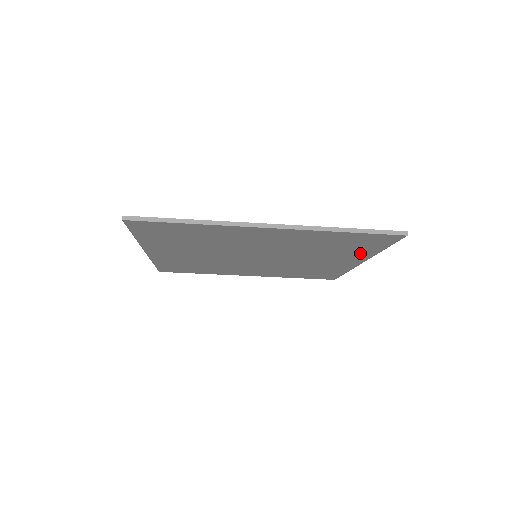
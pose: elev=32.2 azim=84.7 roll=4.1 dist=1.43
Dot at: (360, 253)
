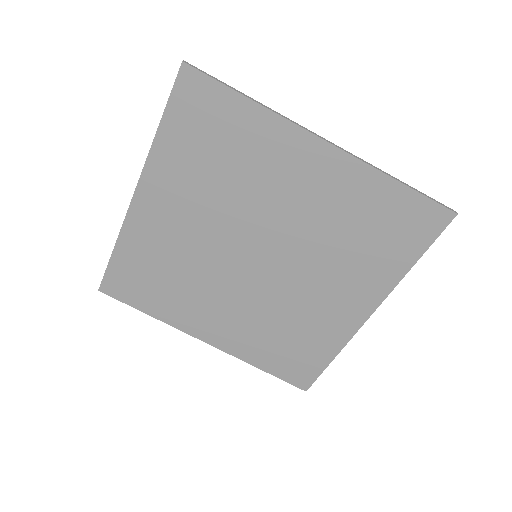
Dot at: (383, 272)
